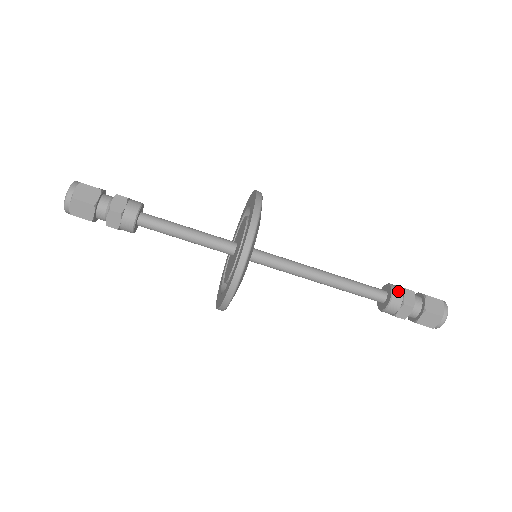
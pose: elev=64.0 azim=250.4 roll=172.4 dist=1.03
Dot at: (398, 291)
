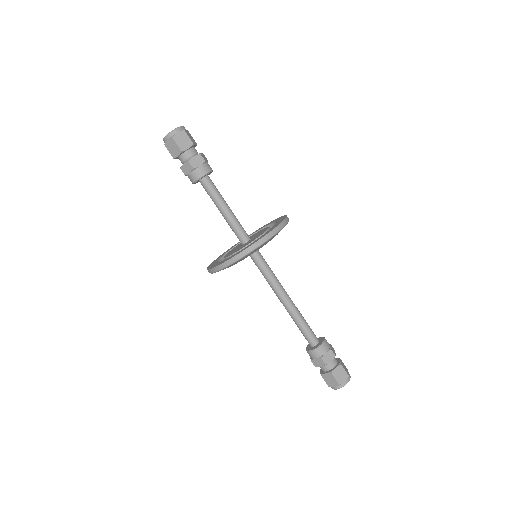
Dot at: occluded
